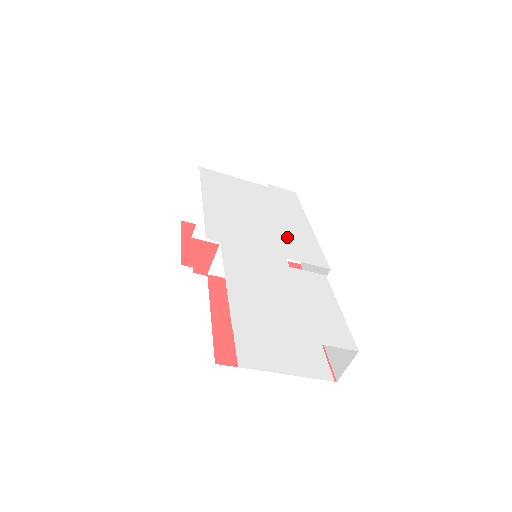
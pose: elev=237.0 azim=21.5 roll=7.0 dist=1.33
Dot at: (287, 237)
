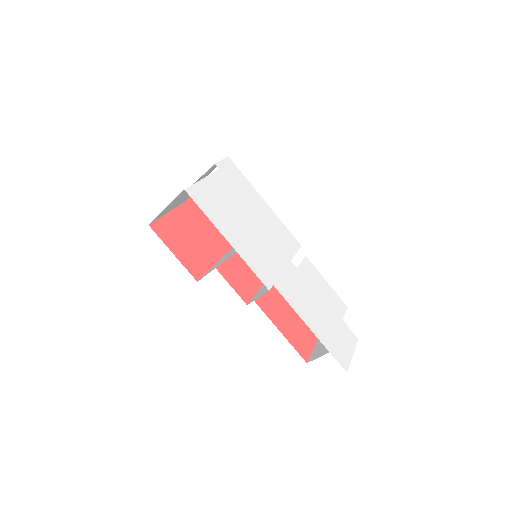
Dot at: (274, 234)
